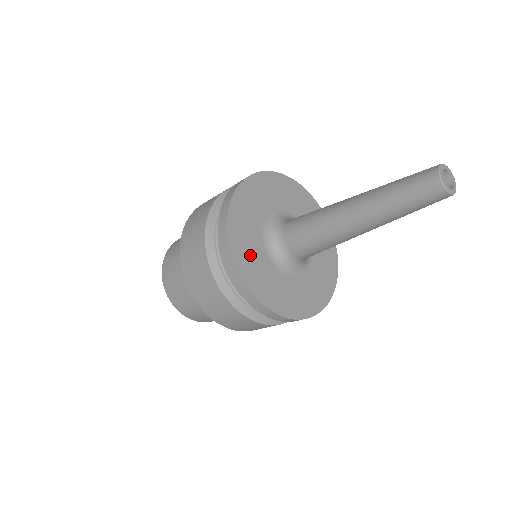
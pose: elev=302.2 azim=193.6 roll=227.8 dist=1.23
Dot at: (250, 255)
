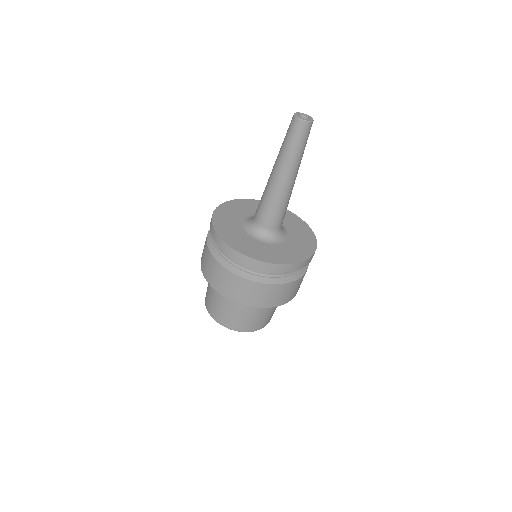
Dot at: (267, 253)
